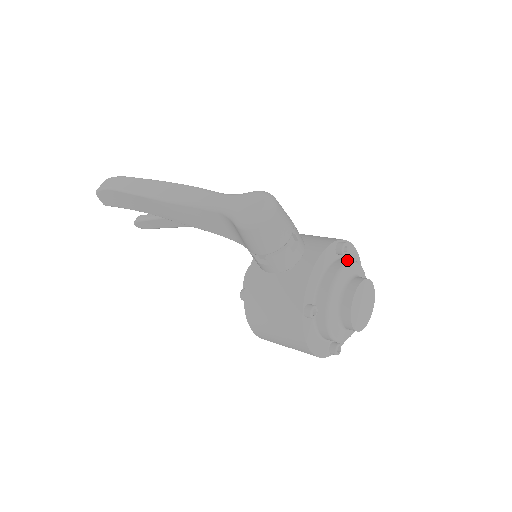
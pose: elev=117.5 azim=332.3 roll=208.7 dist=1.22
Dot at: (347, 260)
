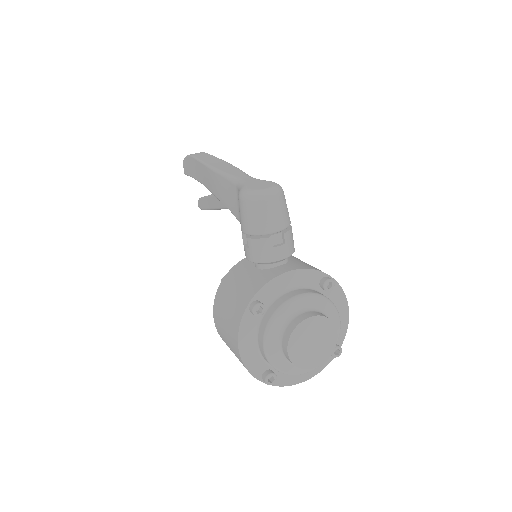
Dot at: occluded
